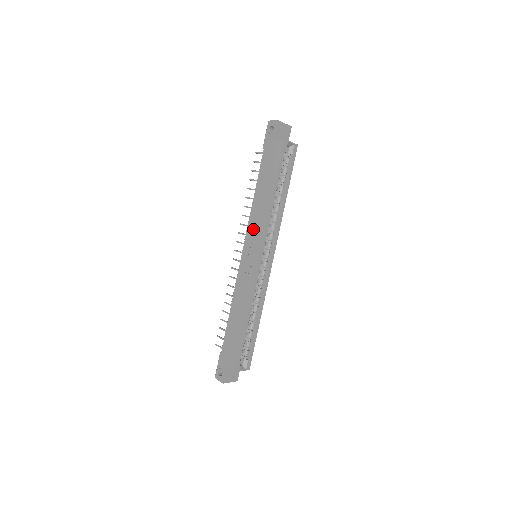
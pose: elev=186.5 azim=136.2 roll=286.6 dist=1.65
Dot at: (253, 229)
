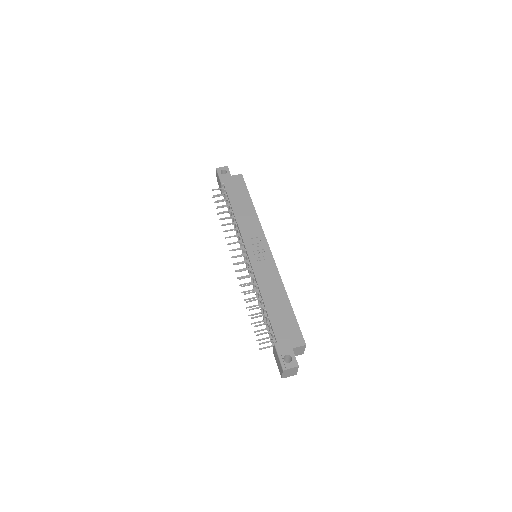
Dot at: (248, 232)
